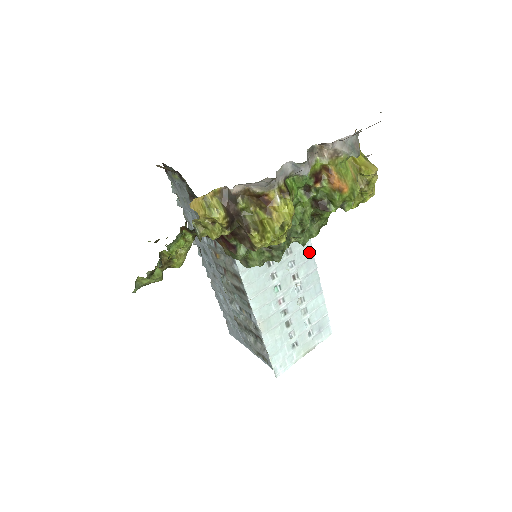
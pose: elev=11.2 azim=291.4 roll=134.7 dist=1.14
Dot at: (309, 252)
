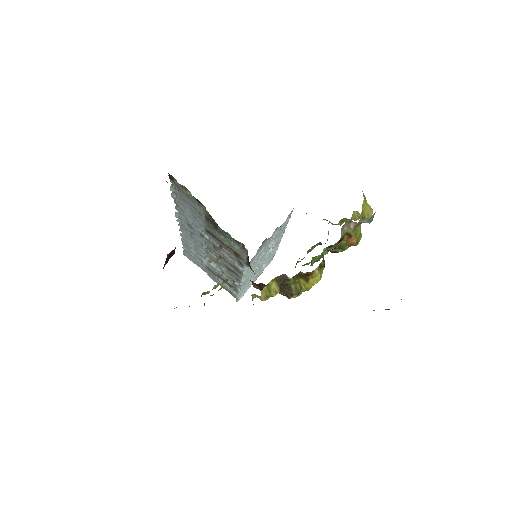
Dot at: (284, 229)
